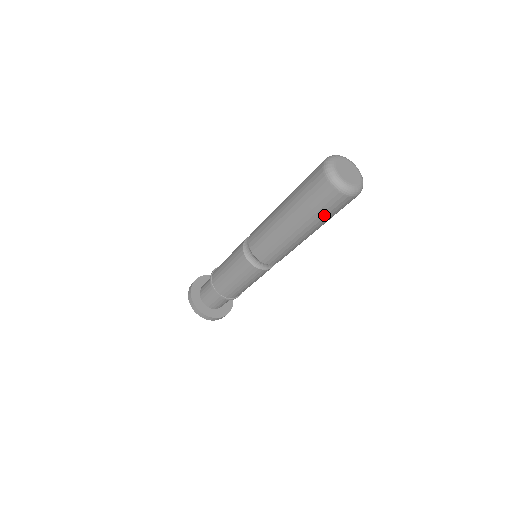
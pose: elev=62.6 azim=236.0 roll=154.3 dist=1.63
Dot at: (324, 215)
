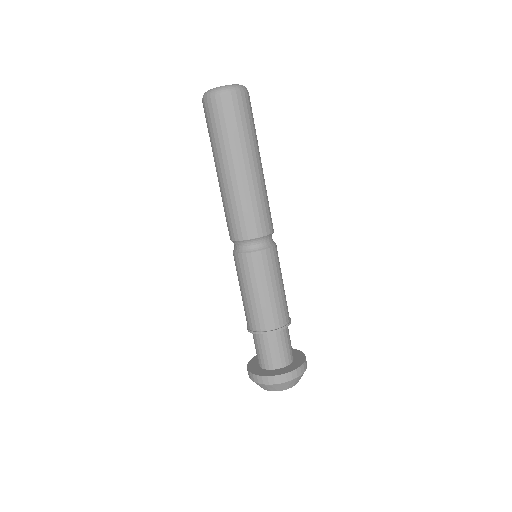
Dot at: (241, 129)
